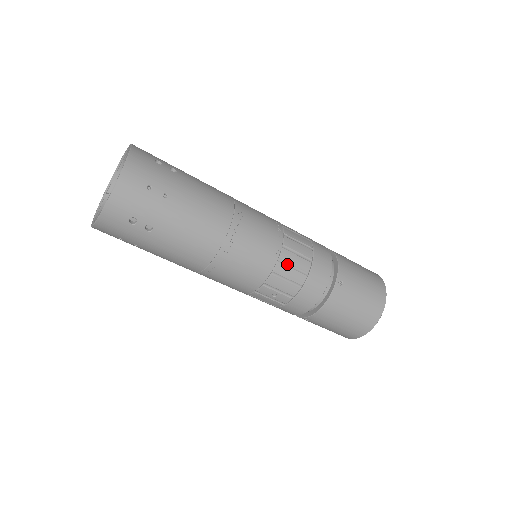
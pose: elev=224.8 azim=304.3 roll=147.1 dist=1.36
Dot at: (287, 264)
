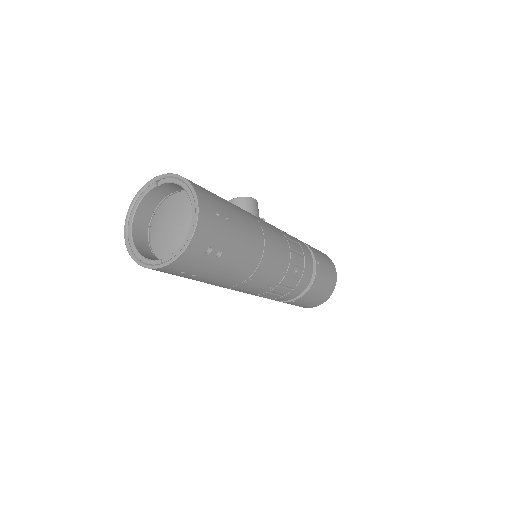
Dot at: (262, 295)
